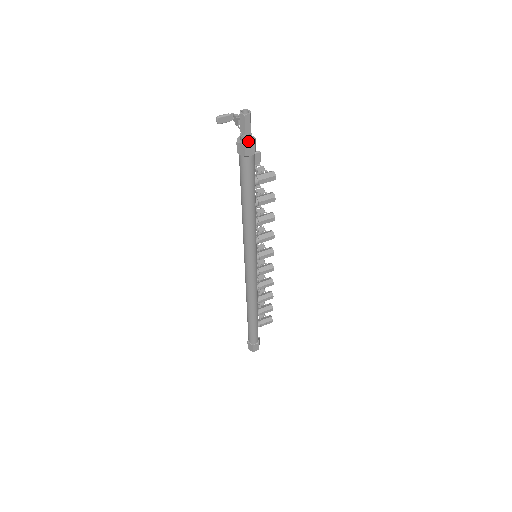
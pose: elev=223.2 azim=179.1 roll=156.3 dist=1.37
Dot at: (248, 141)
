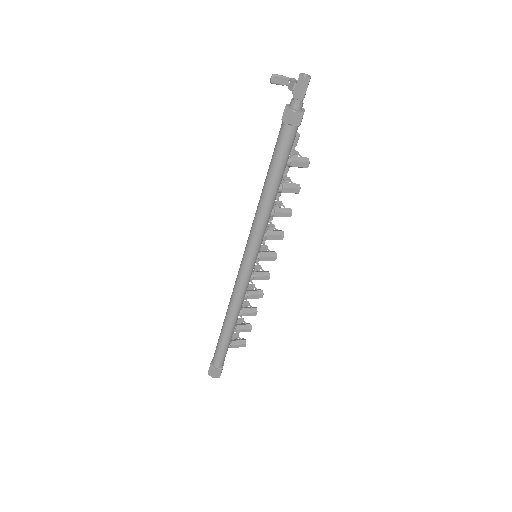
Dot at: (298, 108)
